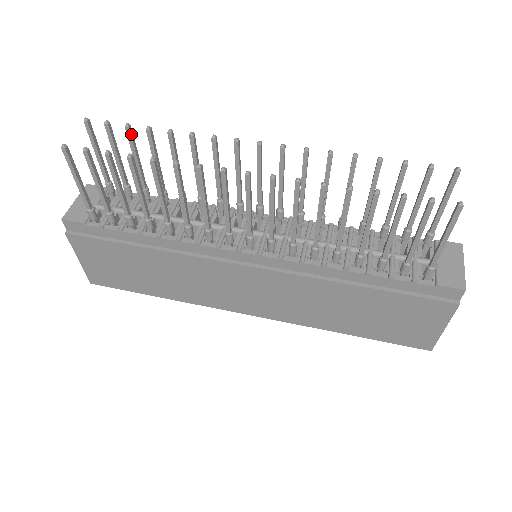
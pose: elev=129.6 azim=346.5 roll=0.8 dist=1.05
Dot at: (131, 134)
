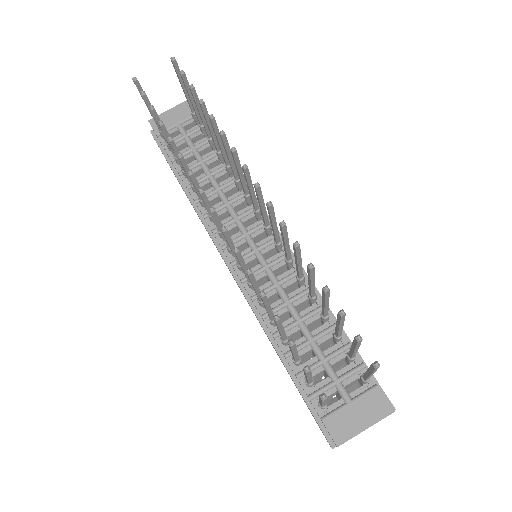
Dot at: (194, 95)
